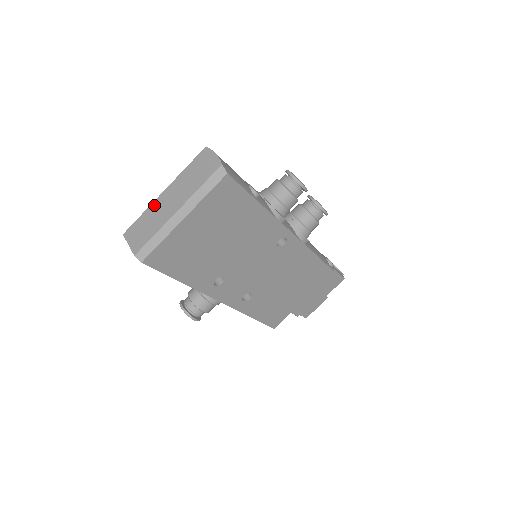
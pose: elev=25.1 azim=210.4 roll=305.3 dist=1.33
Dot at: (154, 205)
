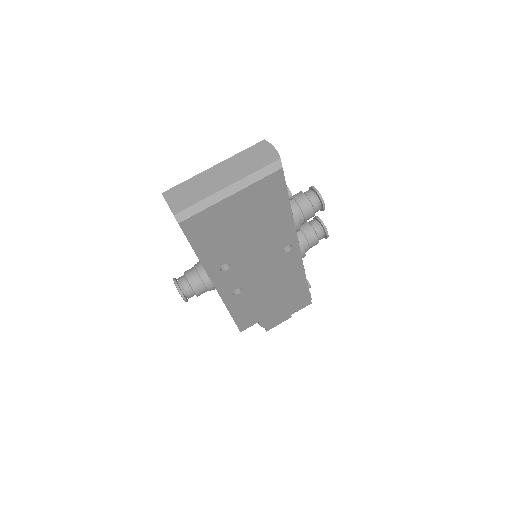
Dot at: (202, 175)
